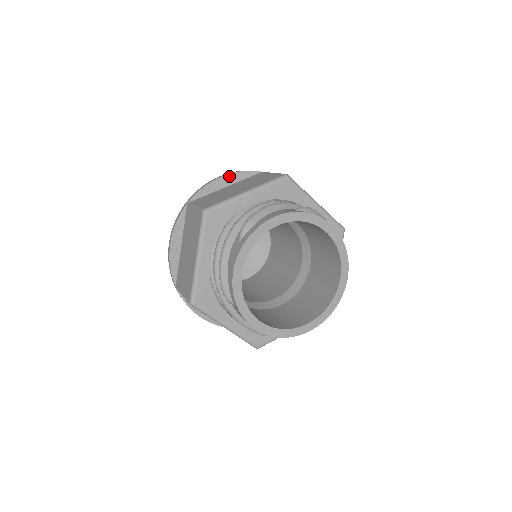
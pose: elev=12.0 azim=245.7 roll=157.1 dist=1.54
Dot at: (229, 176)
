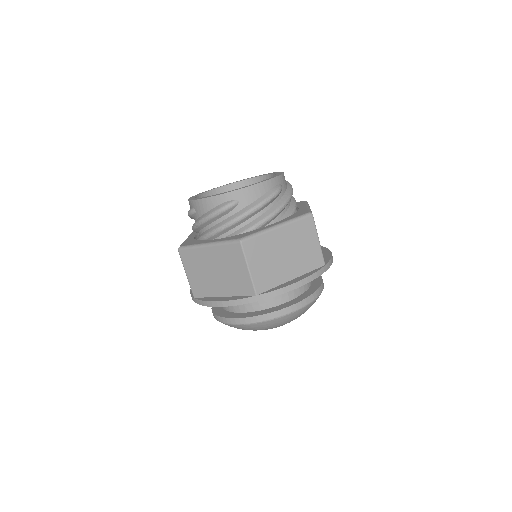
Dot at: occluded
